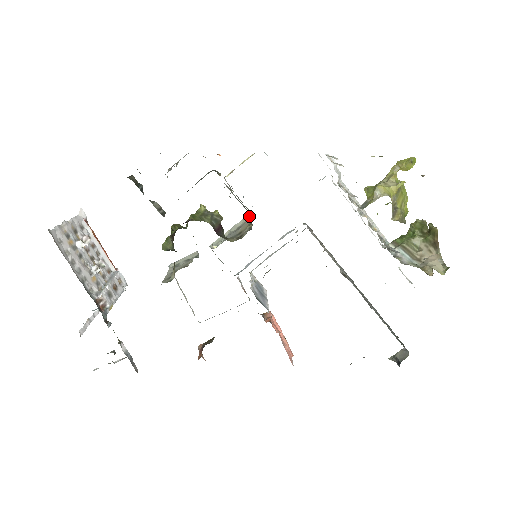
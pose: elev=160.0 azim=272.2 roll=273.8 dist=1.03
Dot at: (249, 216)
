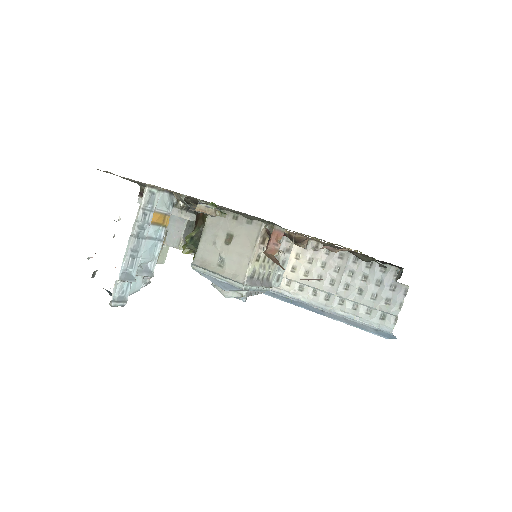
Dot at: occluded
